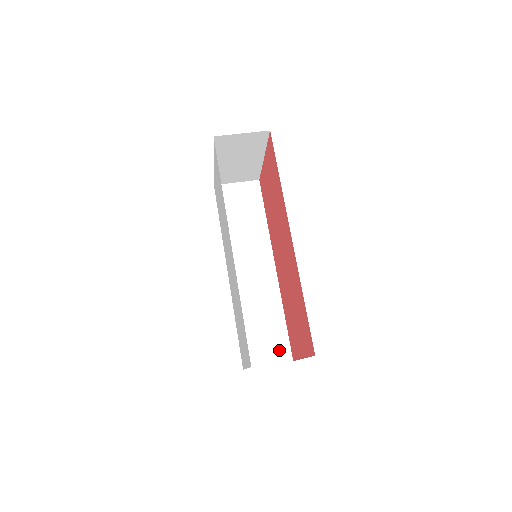
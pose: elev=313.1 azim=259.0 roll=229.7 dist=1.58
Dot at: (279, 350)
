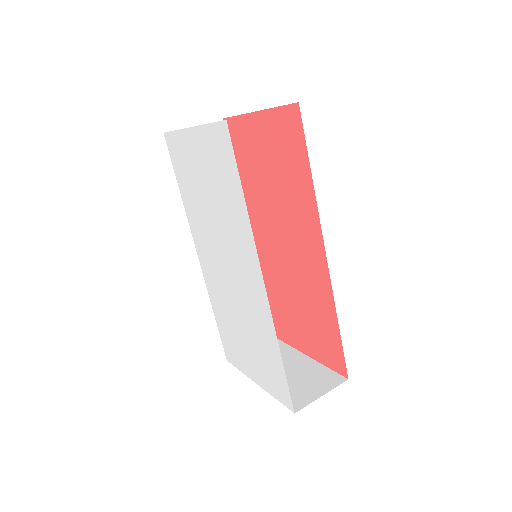
Dot at: occluded
